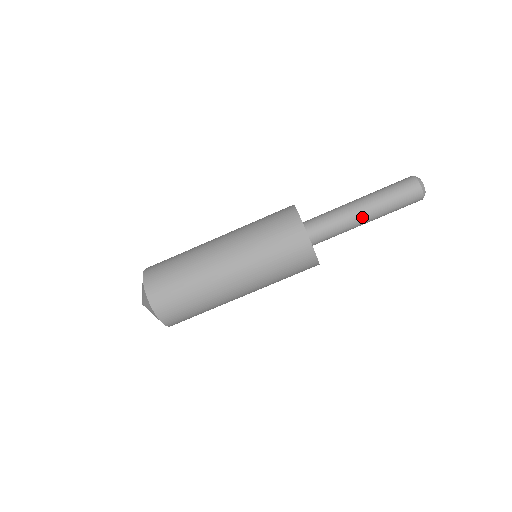
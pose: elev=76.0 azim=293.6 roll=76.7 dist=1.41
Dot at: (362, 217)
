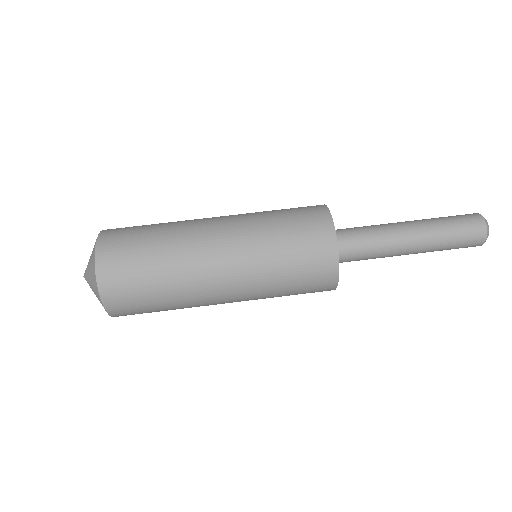
Dot at: (406, 246)
